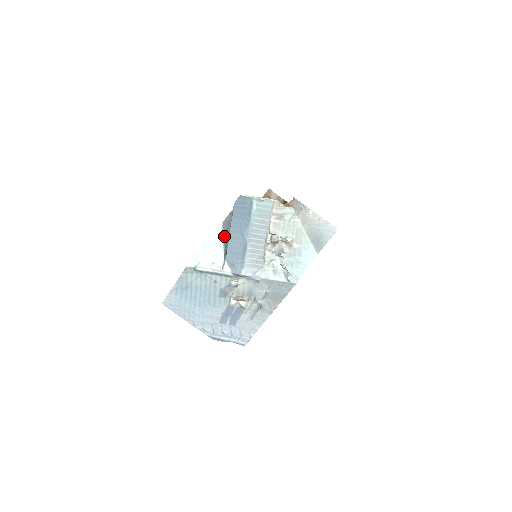
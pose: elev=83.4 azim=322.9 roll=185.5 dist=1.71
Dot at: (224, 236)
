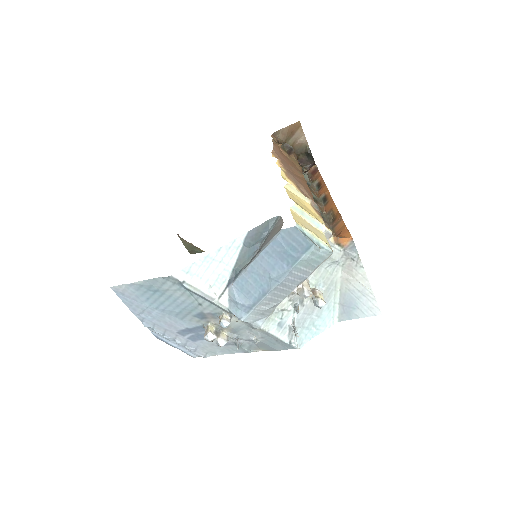
Dot at: (241, 253)
